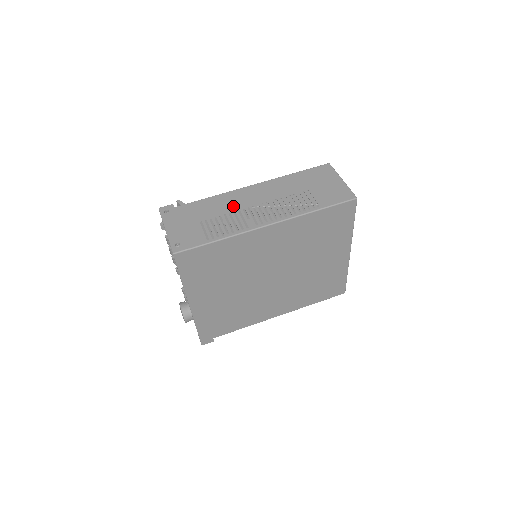
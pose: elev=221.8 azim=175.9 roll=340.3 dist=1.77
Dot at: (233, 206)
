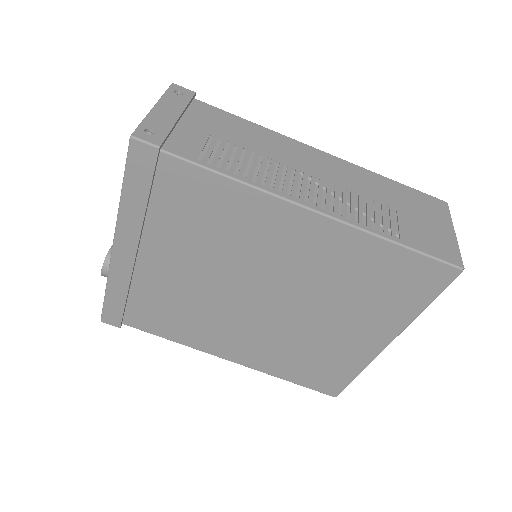
Dot at: (274, 152)
